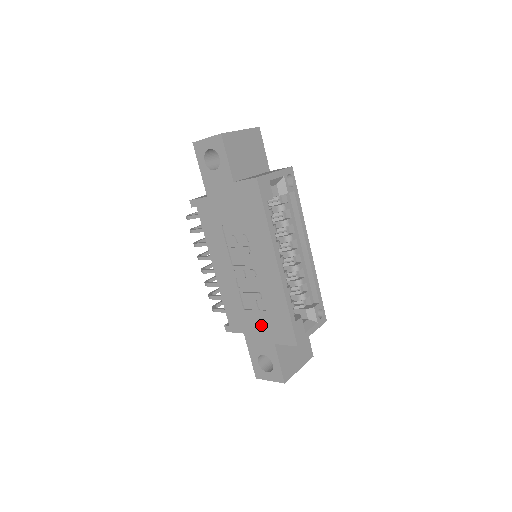
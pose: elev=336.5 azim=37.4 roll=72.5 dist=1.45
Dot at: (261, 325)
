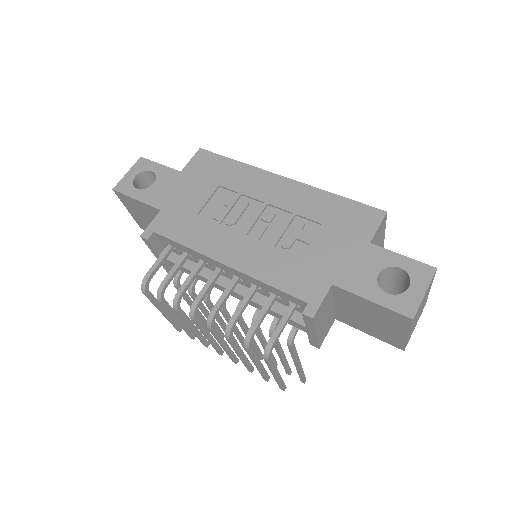
Dot at: (335, 245)
